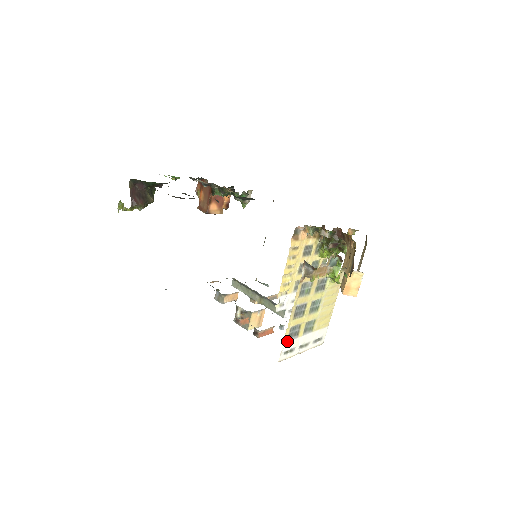
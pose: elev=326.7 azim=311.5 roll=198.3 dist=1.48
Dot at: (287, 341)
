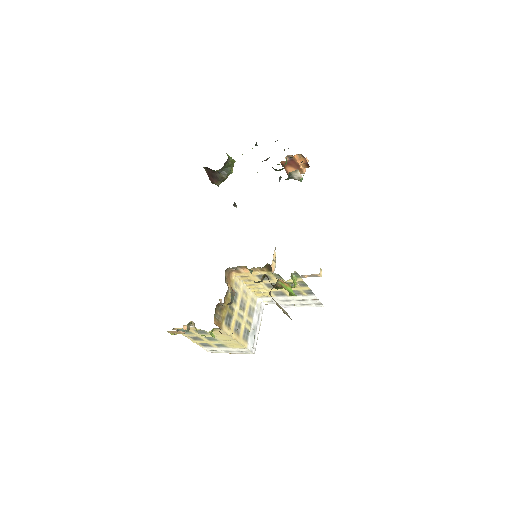
Dot at: (204, 347)
